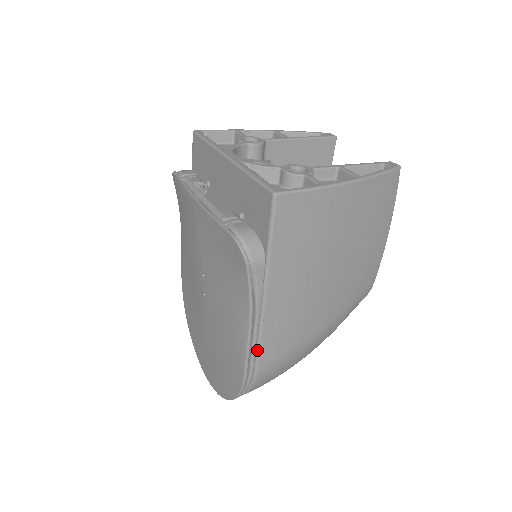
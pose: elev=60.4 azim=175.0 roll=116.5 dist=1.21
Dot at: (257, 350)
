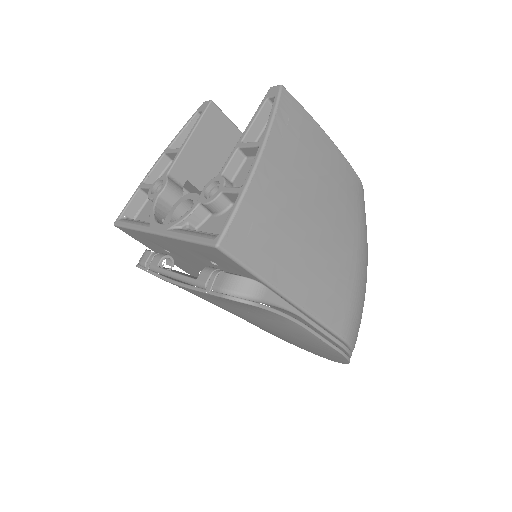
Dot at: (328, 330)
